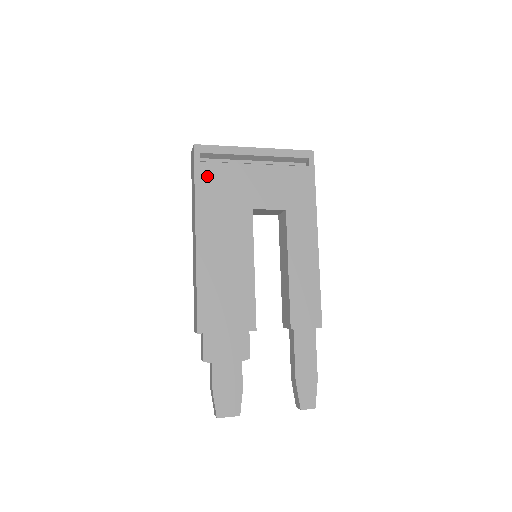
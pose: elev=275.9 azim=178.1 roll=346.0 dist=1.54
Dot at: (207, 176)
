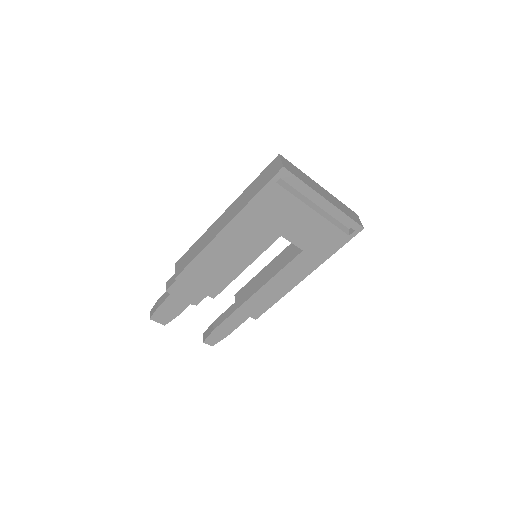
Dot at: (271, 195)
